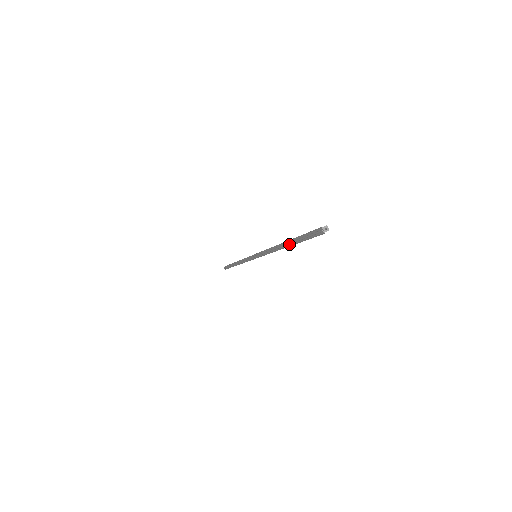
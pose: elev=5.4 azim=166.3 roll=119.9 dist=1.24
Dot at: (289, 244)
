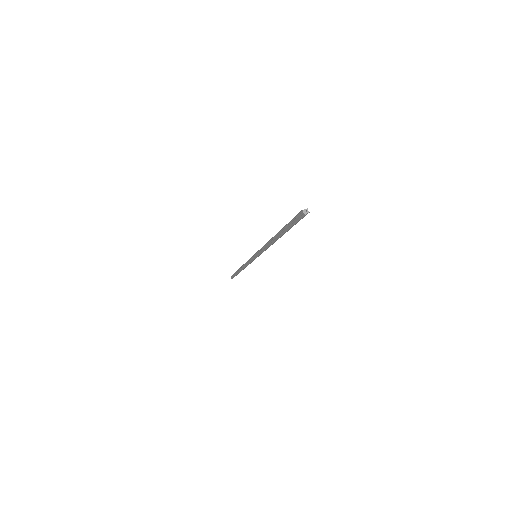
Dot at: (280, 234)
